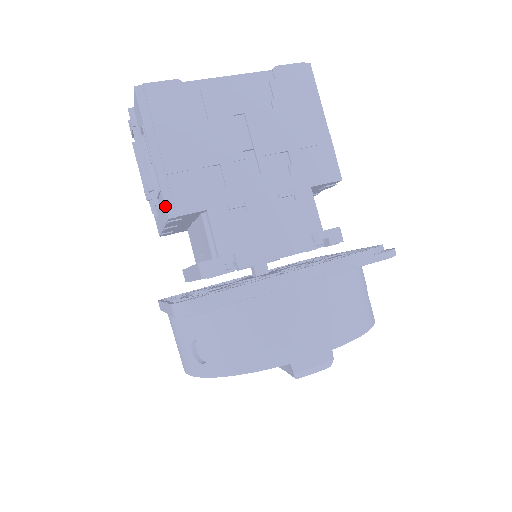
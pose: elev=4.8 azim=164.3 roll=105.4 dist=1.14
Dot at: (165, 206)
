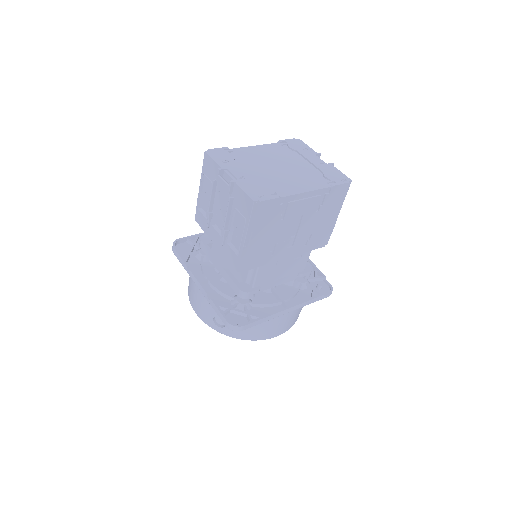
Dot at: (239, 266)
